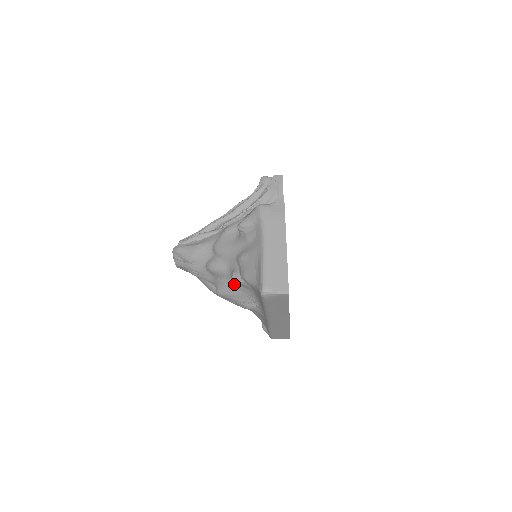
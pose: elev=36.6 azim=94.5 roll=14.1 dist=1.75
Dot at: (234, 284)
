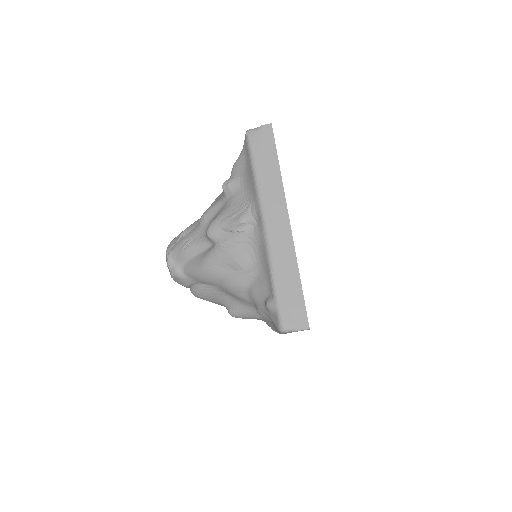
Dot at: (226, 204)
